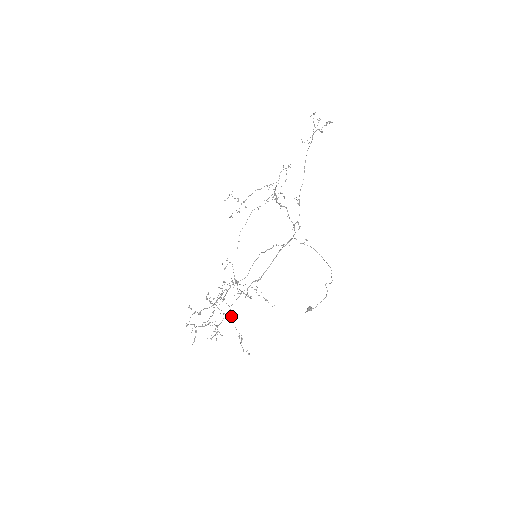
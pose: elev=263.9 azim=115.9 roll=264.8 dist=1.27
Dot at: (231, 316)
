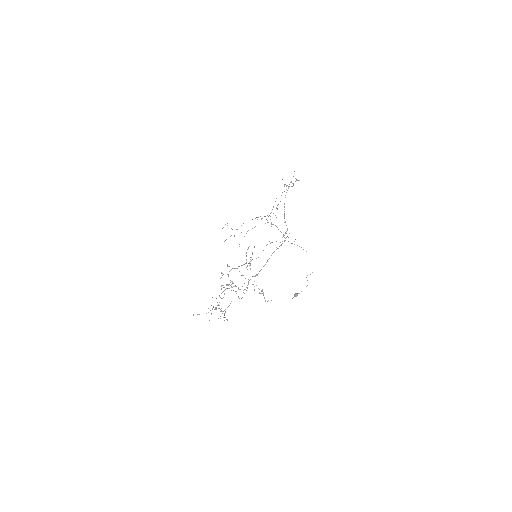
Dot at: occluded
